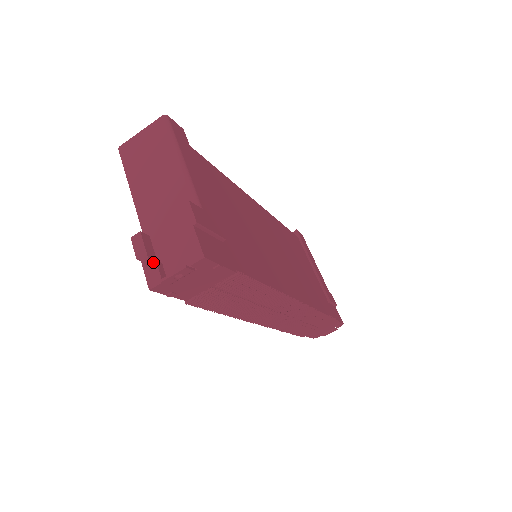
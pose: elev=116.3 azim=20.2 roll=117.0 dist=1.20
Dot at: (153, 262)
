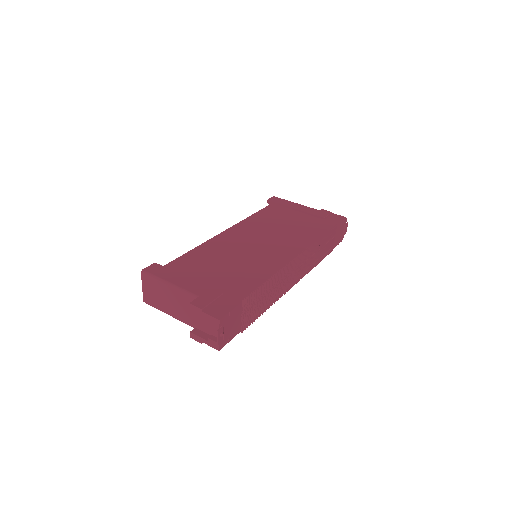
Dot at: (207, 339)
